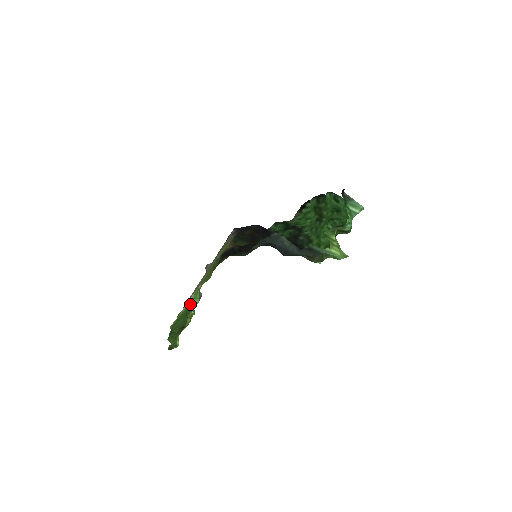
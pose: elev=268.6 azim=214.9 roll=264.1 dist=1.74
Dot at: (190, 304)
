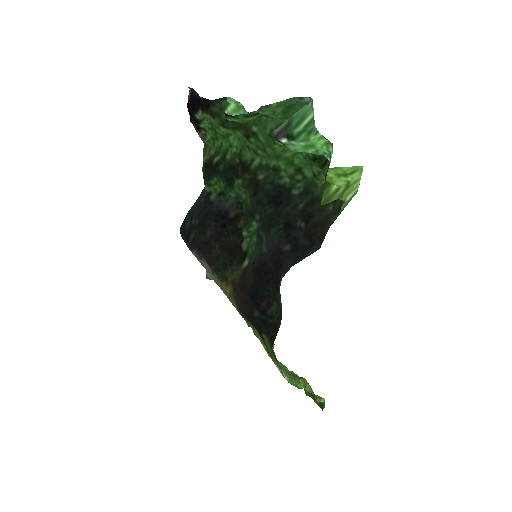
Dot at: (286, 373)
